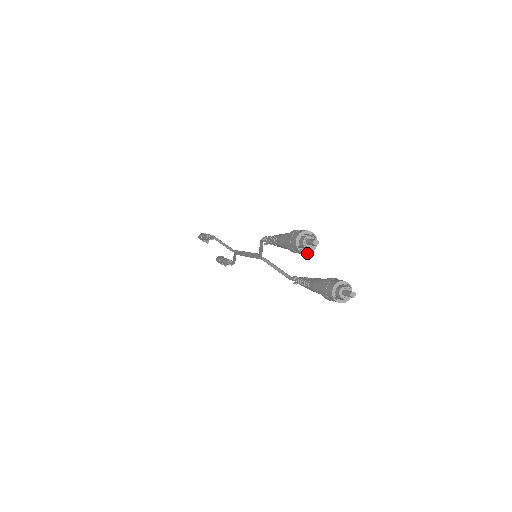
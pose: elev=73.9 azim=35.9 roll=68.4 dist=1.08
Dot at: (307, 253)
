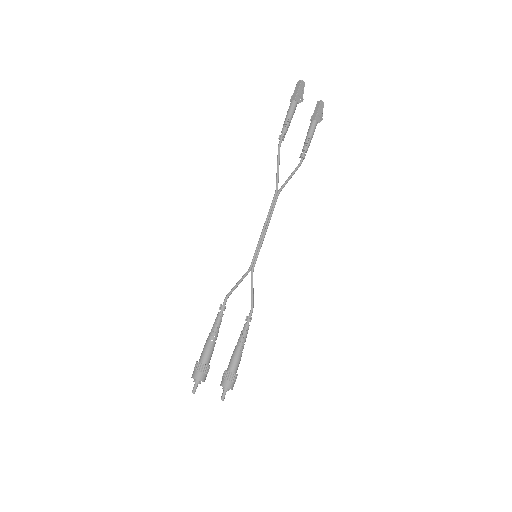
Dot at: occluded
